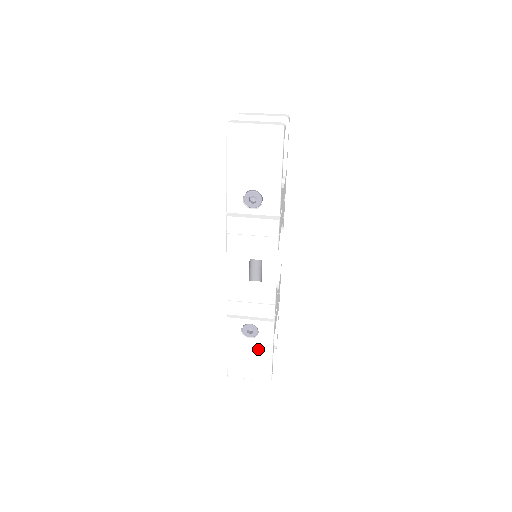
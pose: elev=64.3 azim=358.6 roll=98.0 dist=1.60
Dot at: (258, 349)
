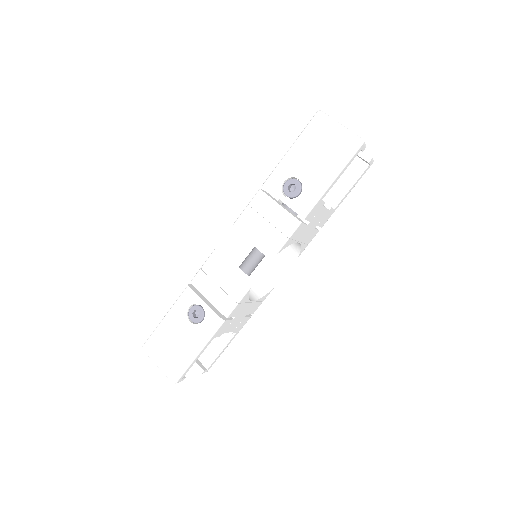
Dot at: (189, 339)
